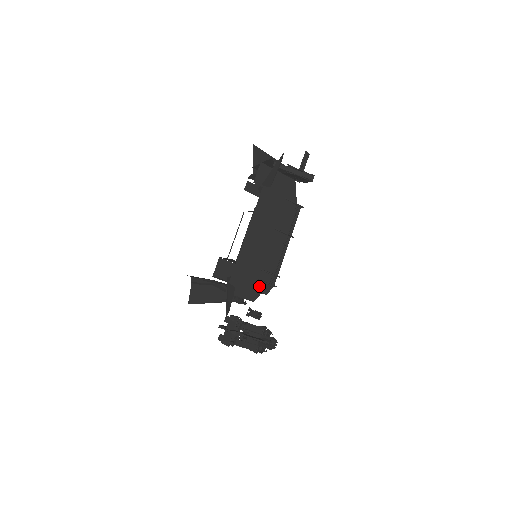
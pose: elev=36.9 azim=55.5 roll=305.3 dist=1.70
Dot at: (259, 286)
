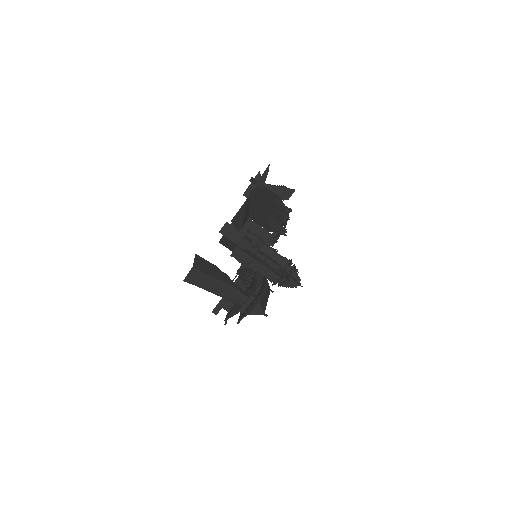
Dot at: (270, 226)
